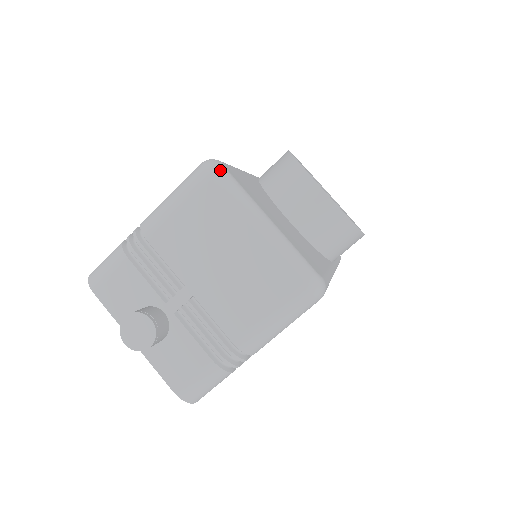
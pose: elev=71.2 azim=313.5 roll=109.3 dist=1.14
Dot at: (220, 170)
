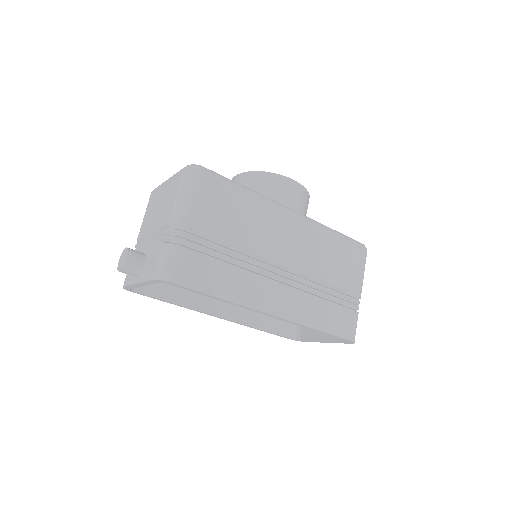
Dot at: occluded
